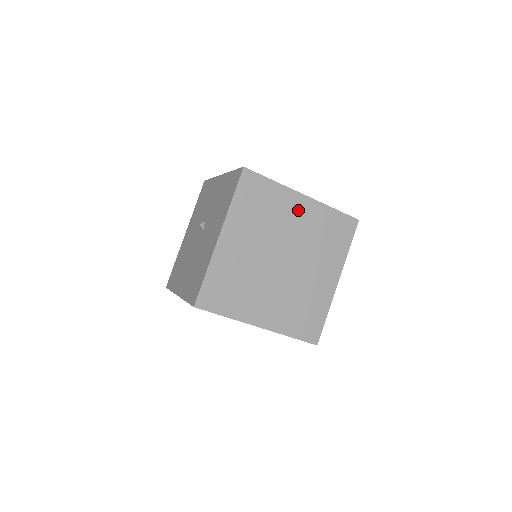
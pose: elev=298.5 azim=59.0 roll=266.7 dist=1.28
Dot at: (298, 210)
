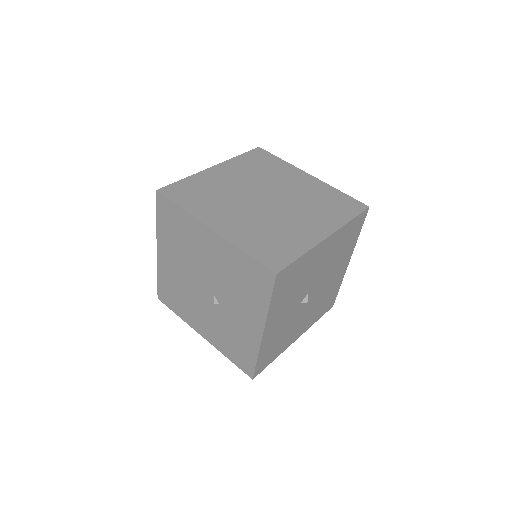
Dot at: (299, 180)
